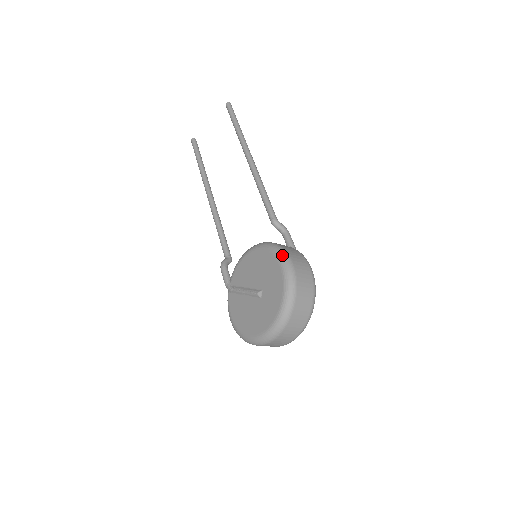
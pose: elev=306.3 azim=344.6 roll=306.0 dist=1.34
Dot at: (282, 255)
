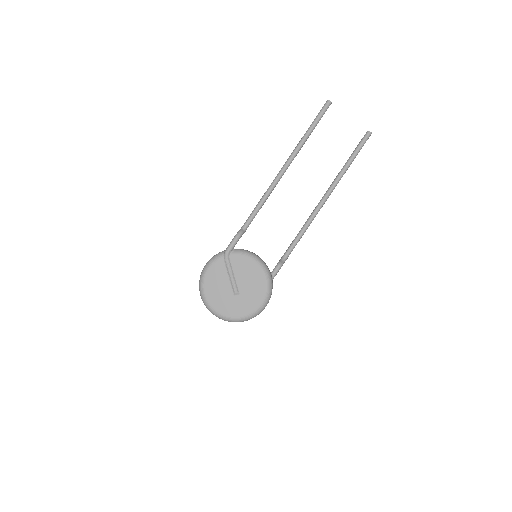
Dot at: (268, 299)
